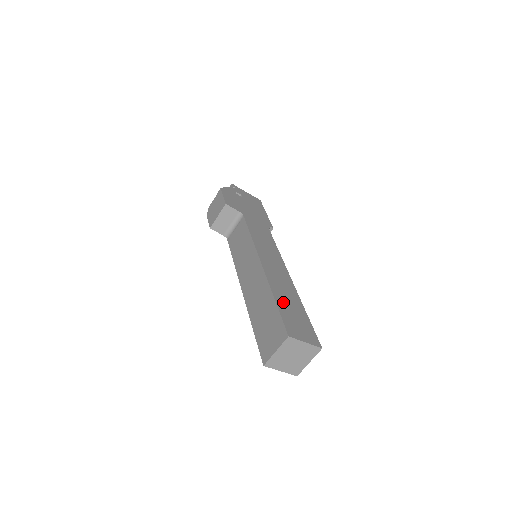
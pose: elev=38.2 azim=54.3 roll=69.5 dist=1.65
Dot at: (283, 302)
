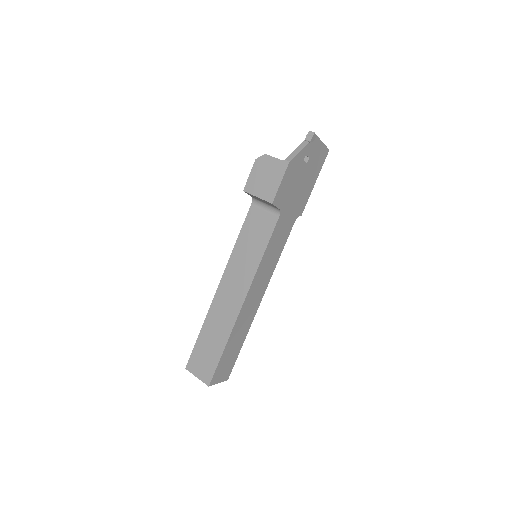
Dot at: (230, 347)
